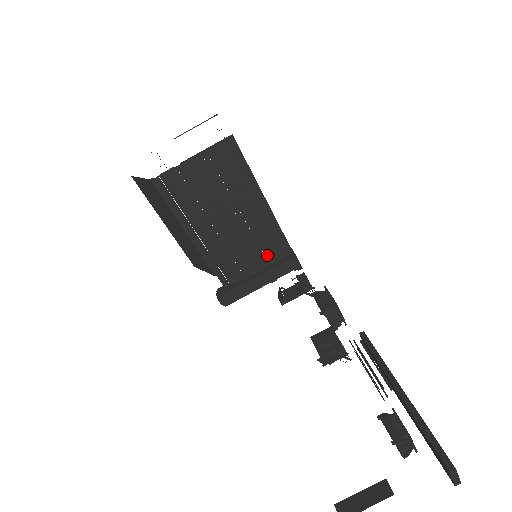
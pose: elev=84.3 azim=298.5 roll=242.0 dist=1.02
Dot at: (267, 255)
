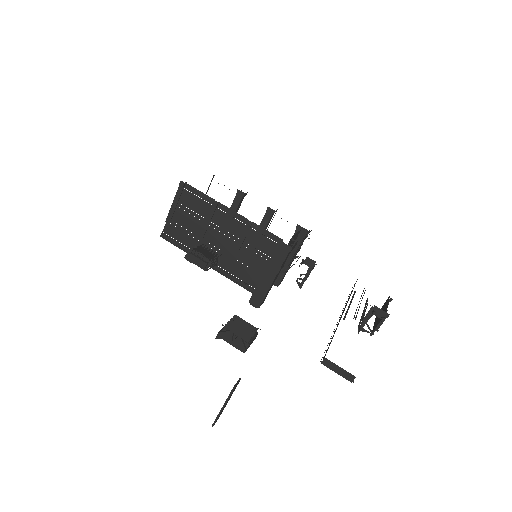
Dot at: (264, 251)
